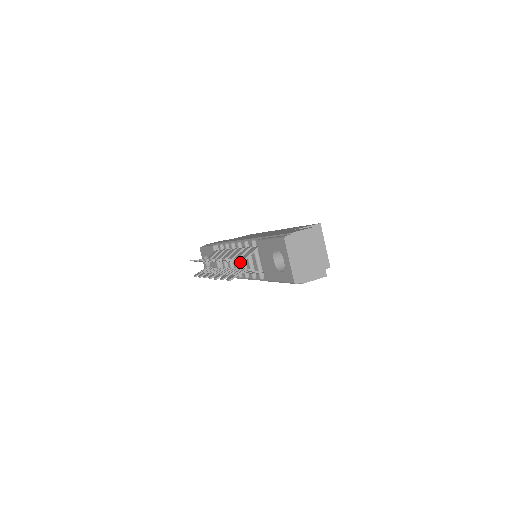
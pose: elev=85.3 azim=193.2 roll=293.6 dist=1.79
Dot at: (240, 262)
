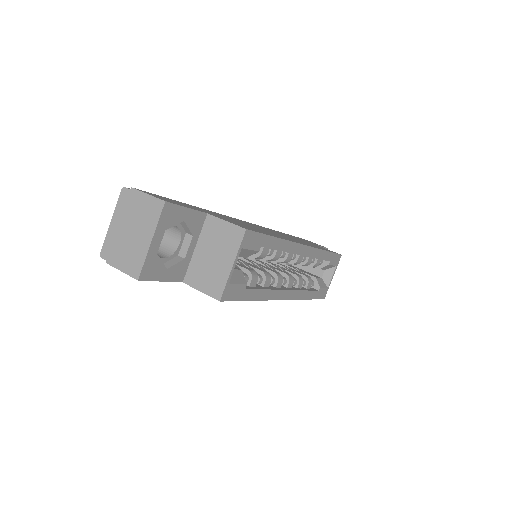
Dot at: occluded
